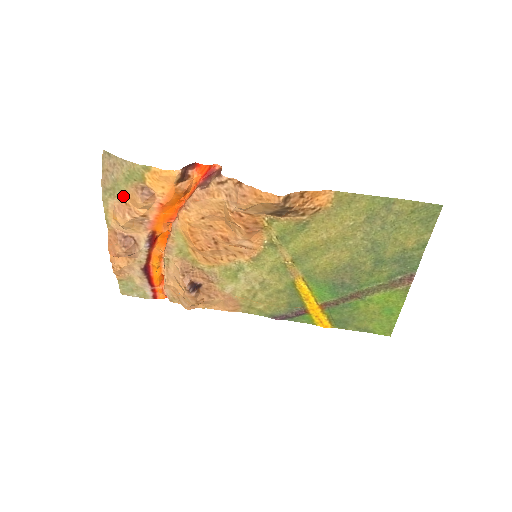
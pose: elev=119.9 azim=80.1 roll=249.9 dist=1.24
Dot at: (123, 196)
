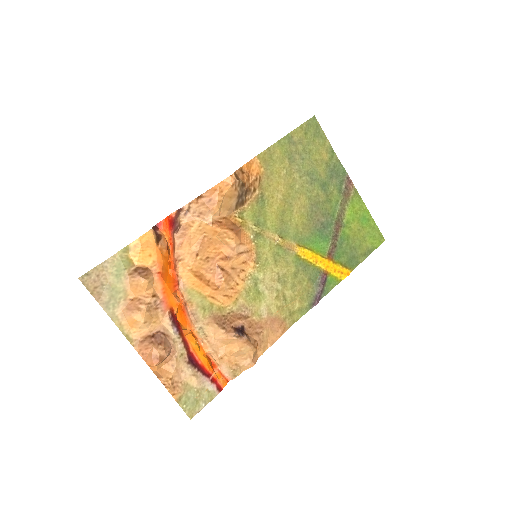
Dot at: (125, 295)
